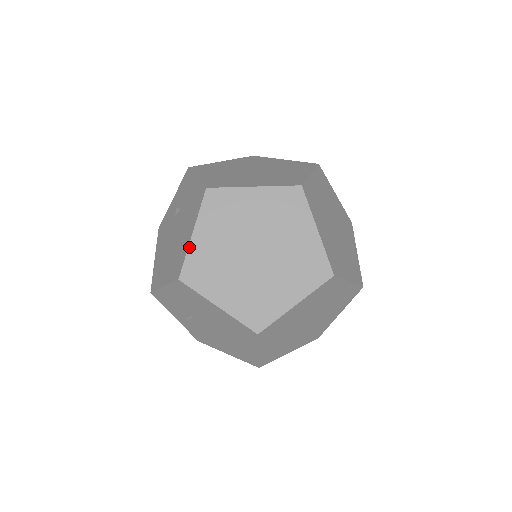
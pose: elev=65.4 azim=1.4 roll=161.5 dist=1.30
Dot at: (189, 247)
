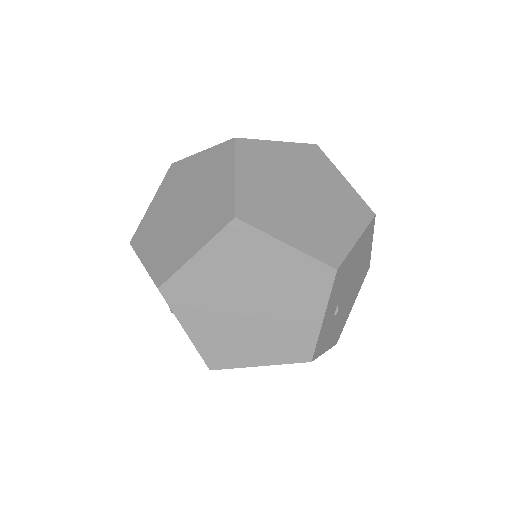
Dot at: (145, 214)
